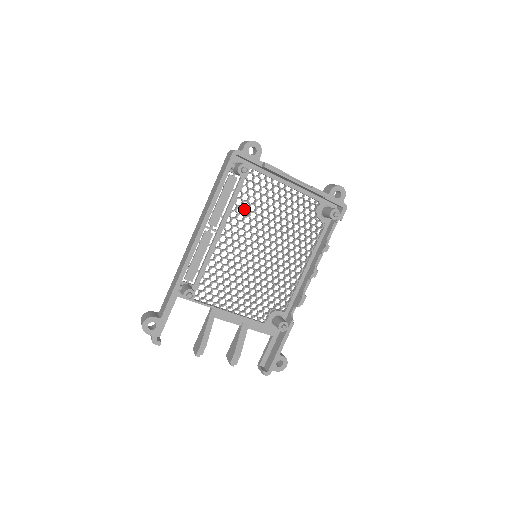
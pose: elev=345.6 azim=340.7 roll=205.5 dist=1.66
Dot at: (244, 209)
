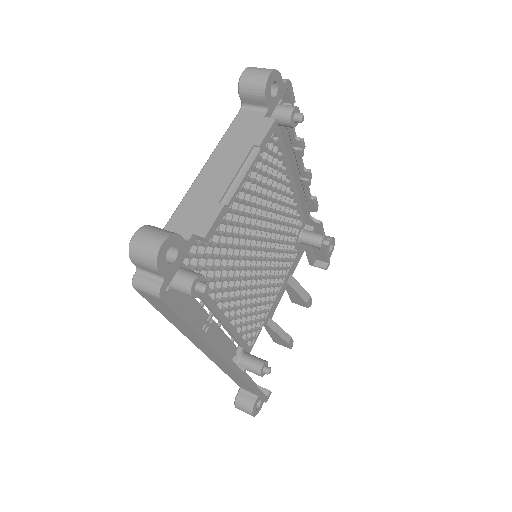
Dot at: (211, 268)
